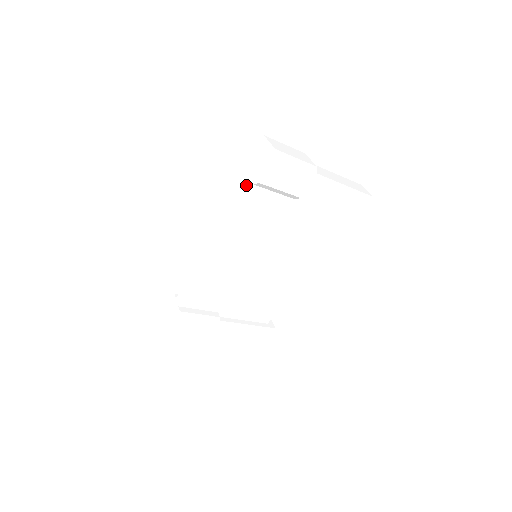
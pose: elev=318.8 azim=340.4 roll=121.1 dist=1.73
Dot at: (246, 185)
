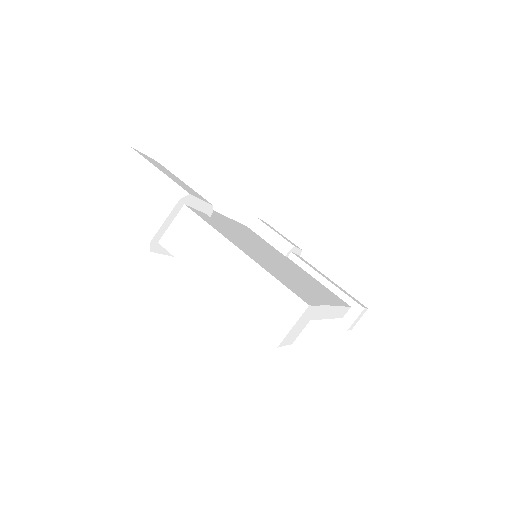
Dot at: occluded
